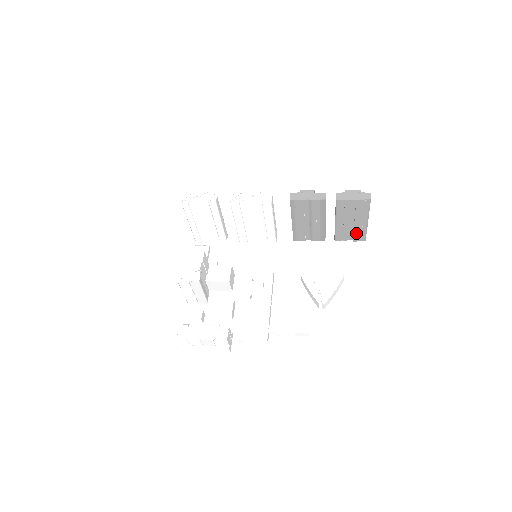
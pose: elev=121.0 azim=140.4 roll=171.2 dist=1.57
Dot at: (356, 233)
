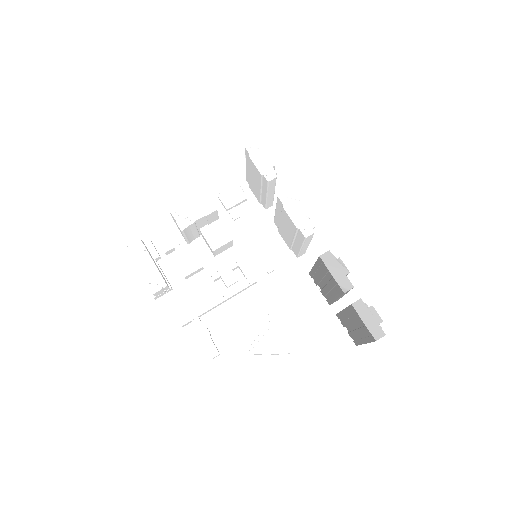
Dot at: (353, 334)
